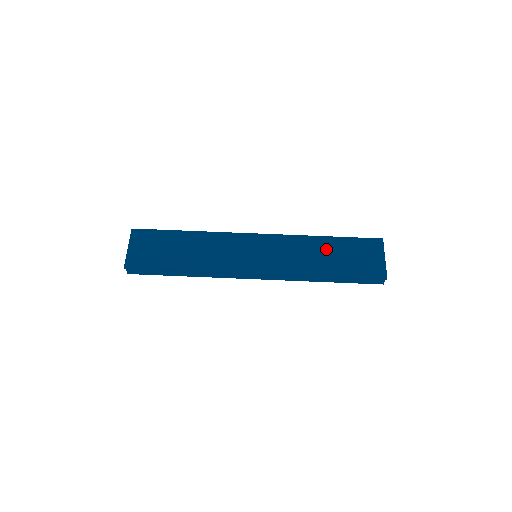
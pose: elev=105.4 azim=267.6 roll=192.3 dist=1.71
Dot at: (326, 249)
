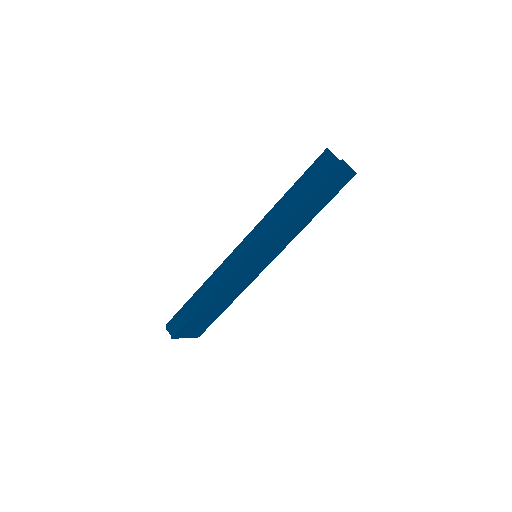
Dot at: (302, 210)
